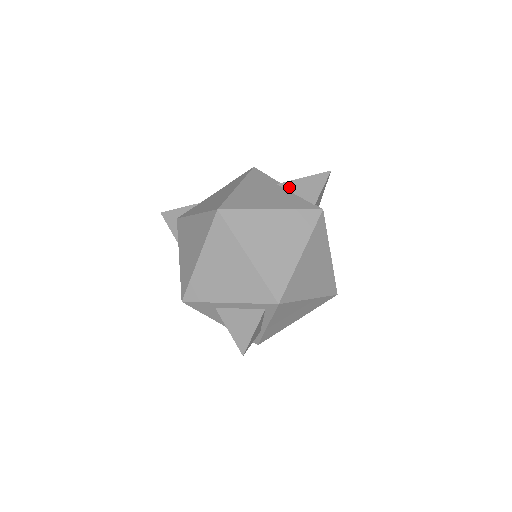
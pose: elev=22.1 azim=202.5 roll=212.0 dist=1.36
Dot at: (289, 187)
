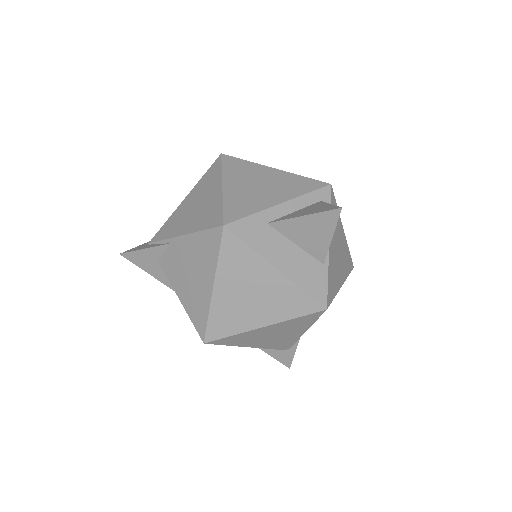
Dot at: occluded
